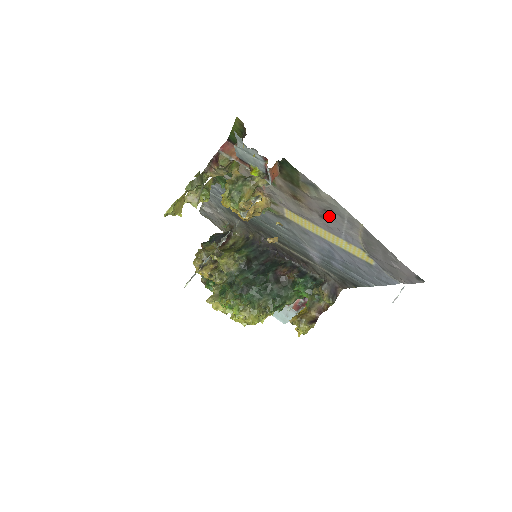
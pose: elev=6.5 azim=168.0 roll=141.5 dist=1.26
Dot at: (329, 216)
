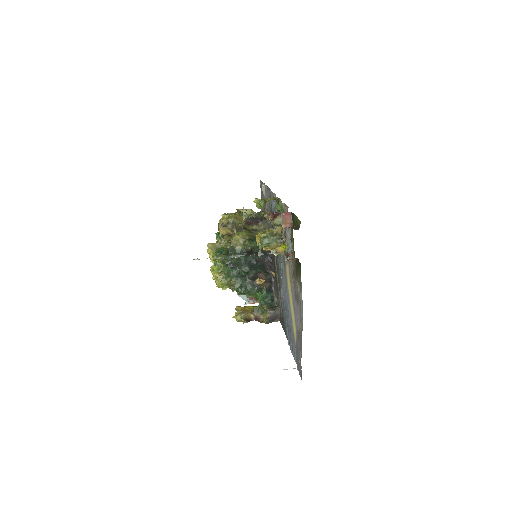
Dot at: (297, 302)
